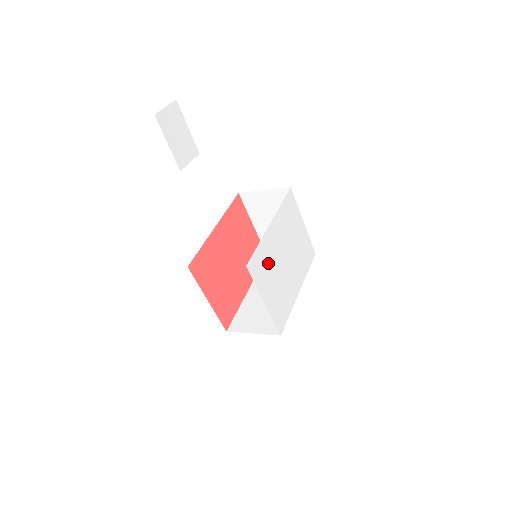
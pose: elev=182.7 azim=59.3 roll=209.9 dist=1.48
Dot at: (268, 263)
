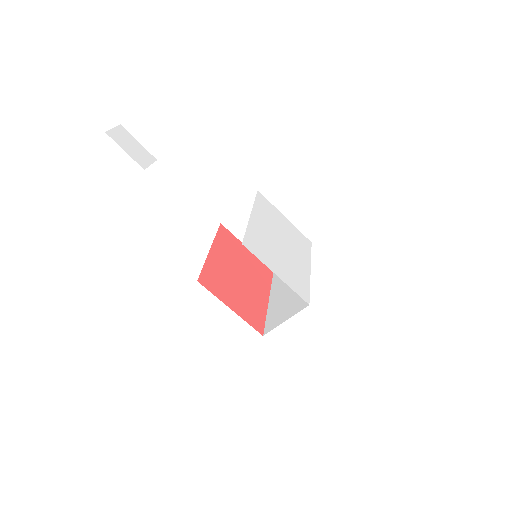
Dot at: (264, 244)
